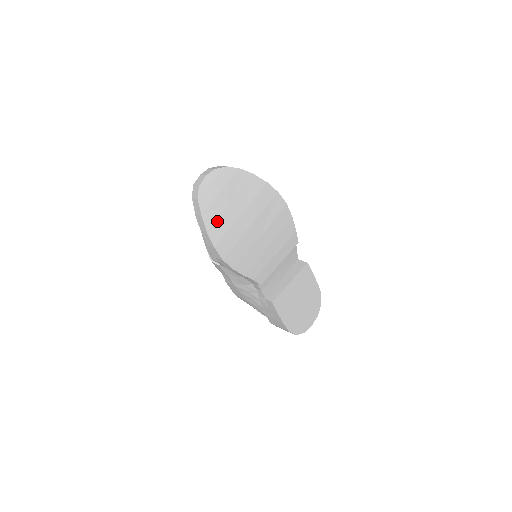
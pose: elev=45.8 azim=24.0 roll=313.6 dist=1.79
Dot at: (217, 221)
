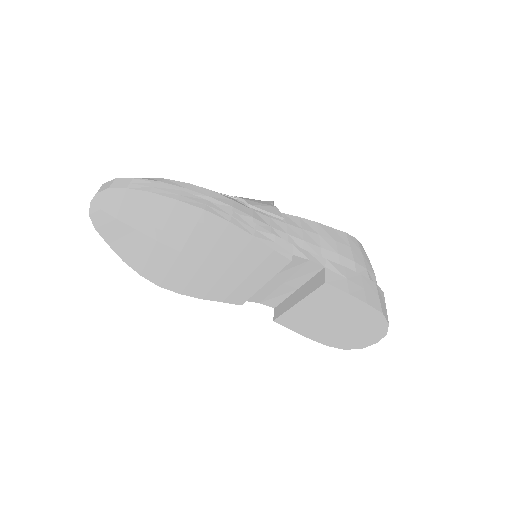
Dot at: (130, 250)
